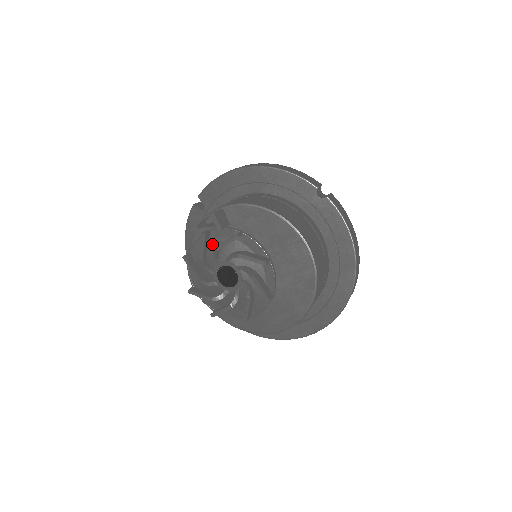
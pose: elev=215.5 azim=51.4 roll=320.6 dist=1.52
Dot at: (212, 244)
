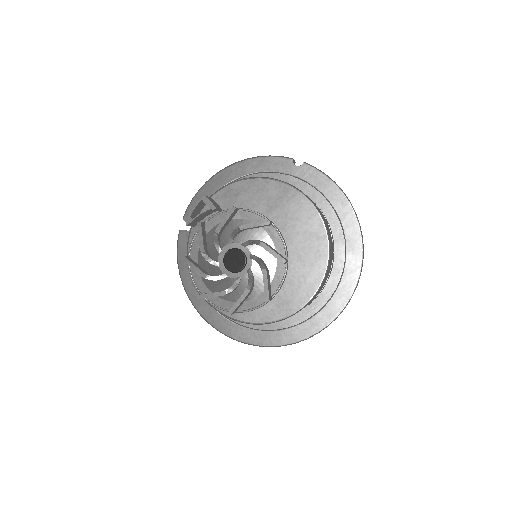
Dot at: (210, 235)
